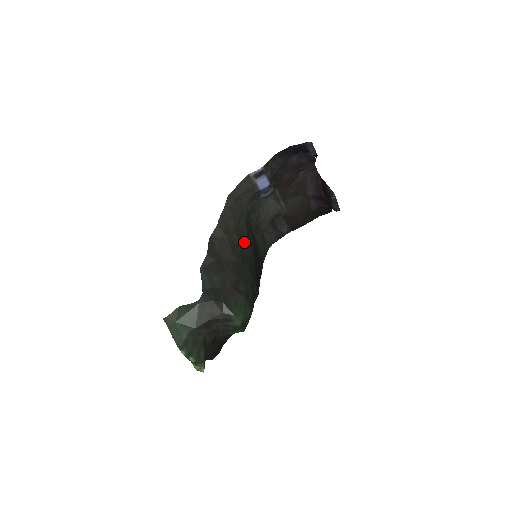
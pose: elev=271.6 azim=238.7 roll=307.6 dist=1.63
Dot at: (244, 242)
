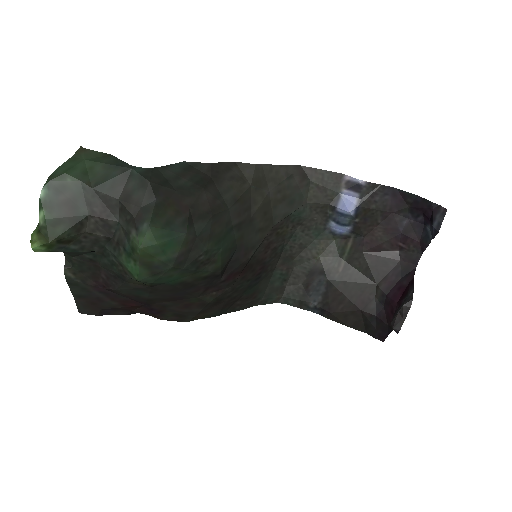
Dot at: (261, 223)
